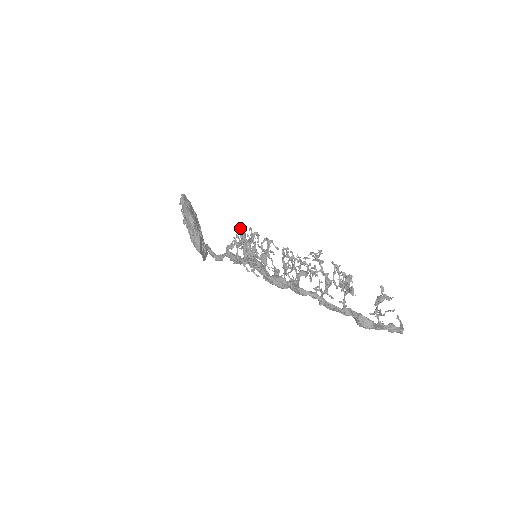
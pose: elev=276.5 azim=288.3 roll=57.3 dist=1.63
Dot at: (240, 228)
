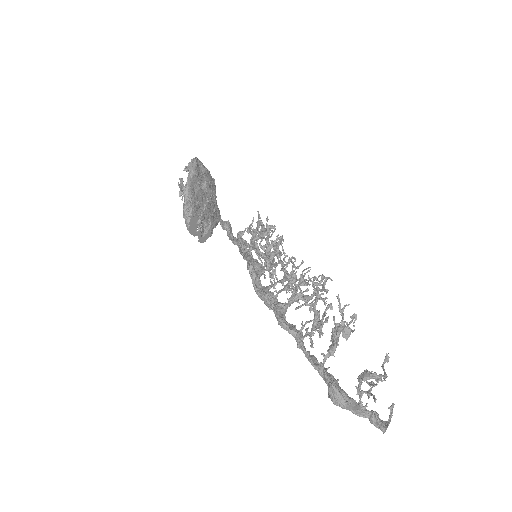
Dot at: (258, 214)
